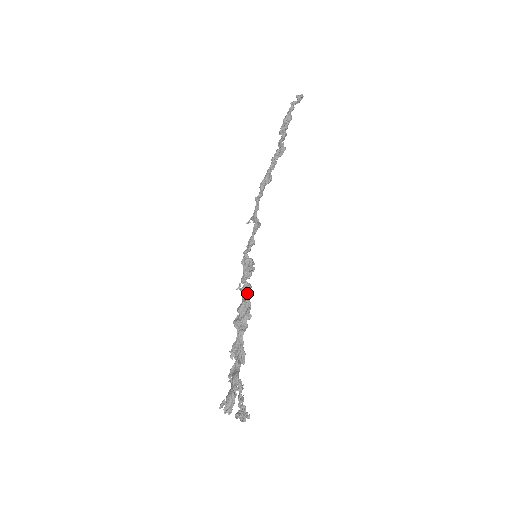
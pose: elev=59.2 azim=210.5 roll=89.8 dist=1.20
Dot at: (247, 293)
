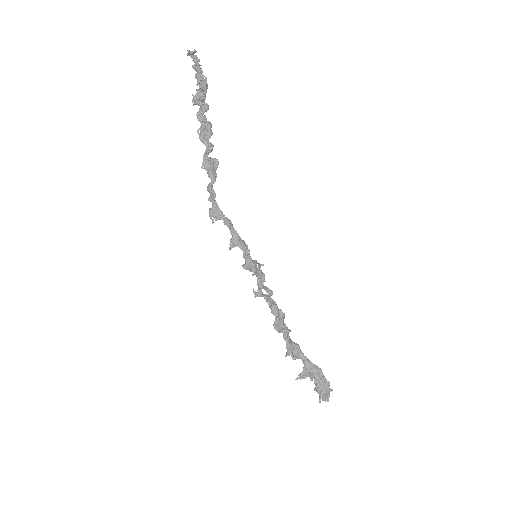
Dot at: occluded
